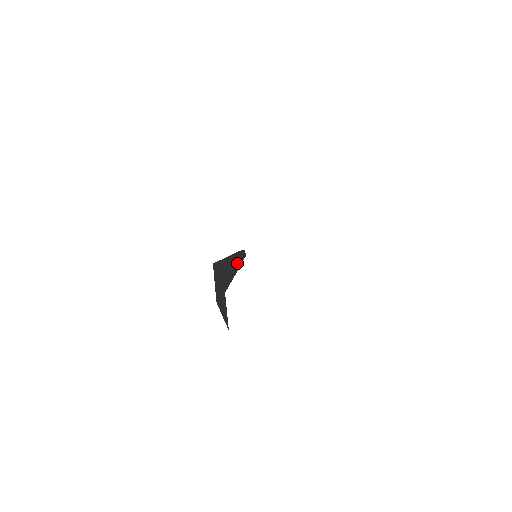
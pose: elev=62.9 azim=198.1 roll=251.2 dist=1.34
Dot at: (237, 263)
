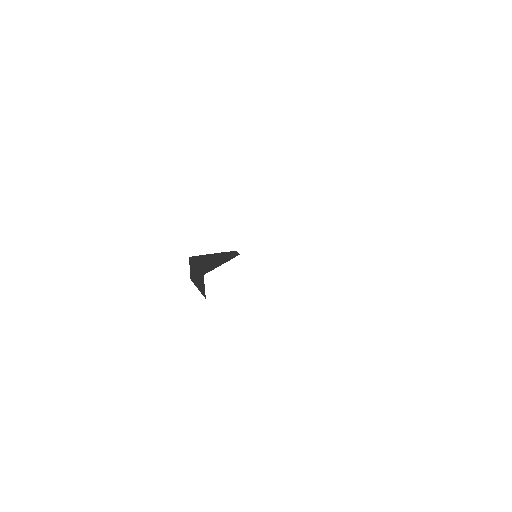
Dot at: (224, 259)
